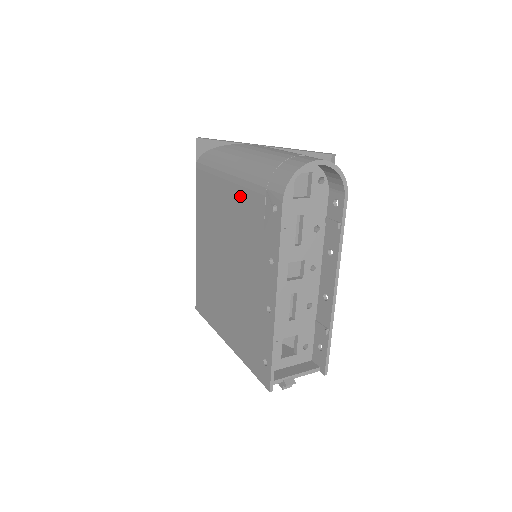
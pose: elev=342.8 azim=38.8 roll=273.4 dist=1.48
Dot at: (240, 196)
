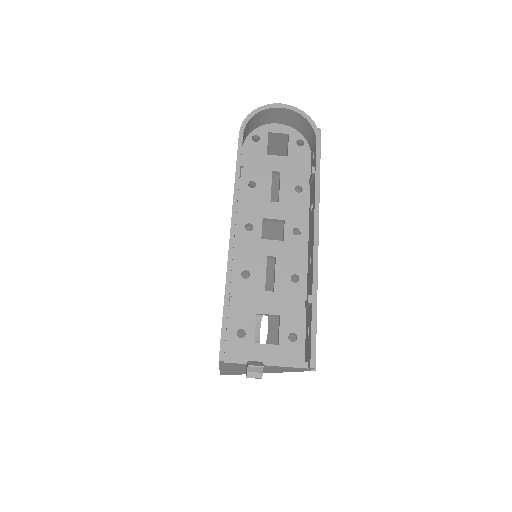
Dot at: occluded
